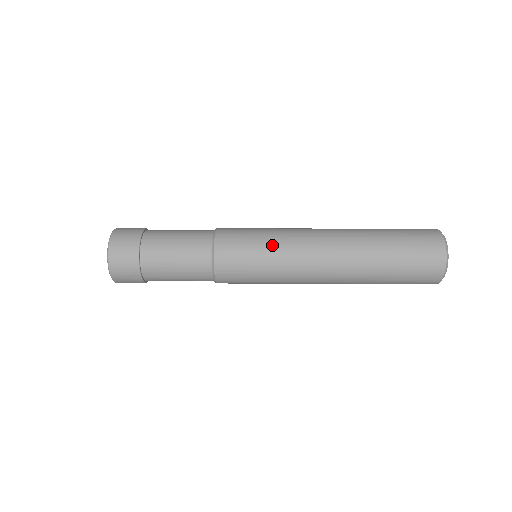
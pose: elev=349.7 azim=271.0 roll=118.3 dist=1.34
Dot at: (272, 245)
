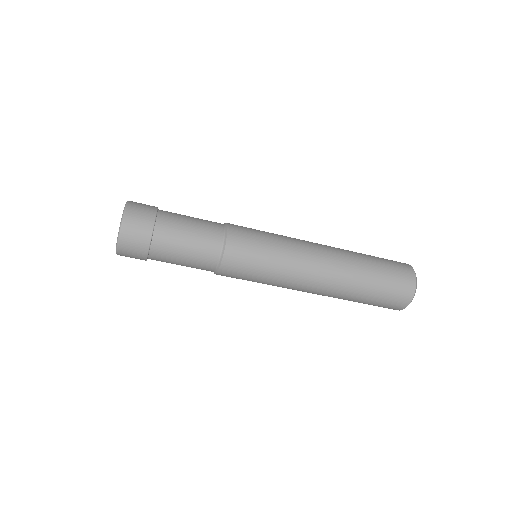
Dot at: (279, 246)
